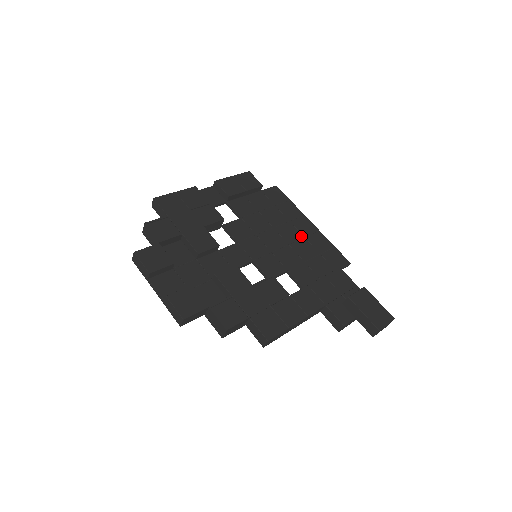
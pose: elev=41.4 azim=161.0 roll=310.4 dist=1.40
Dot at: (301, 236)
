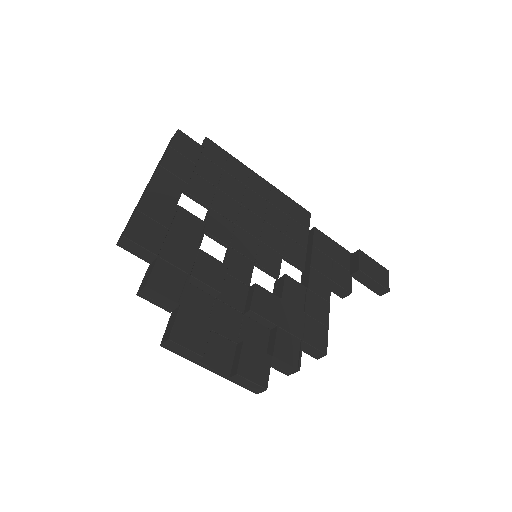
Dot at: (265, 202)
